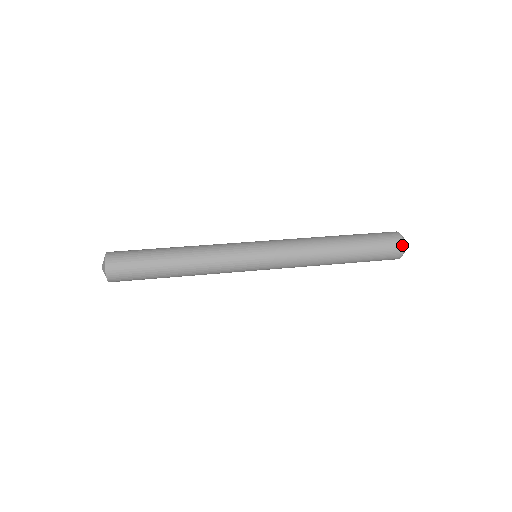
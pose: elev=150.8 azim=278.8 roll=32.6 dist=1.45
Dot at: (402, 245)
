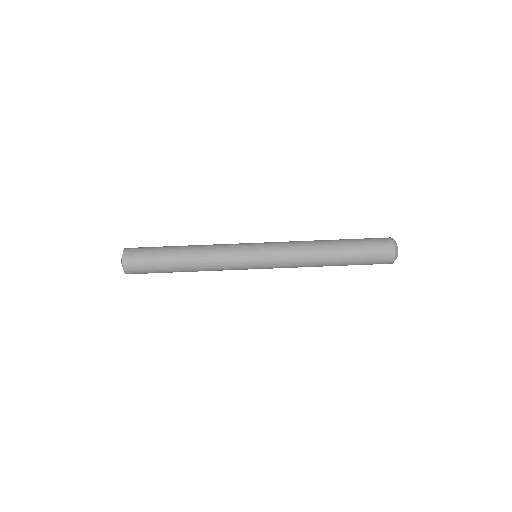
Dot at: (391, 263)
